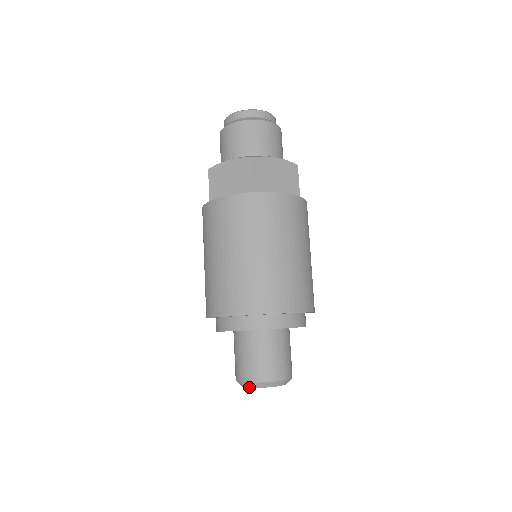
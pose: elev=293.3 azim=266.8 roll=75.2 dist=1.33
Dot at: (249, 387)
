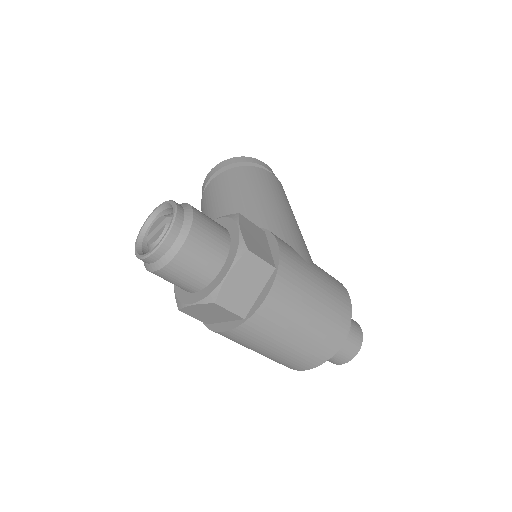
Dot at: occluded
